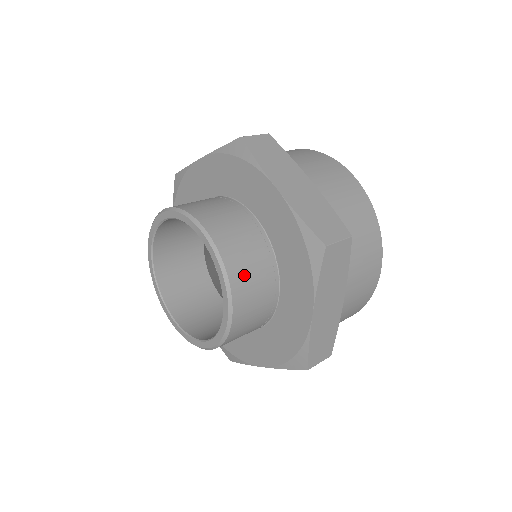
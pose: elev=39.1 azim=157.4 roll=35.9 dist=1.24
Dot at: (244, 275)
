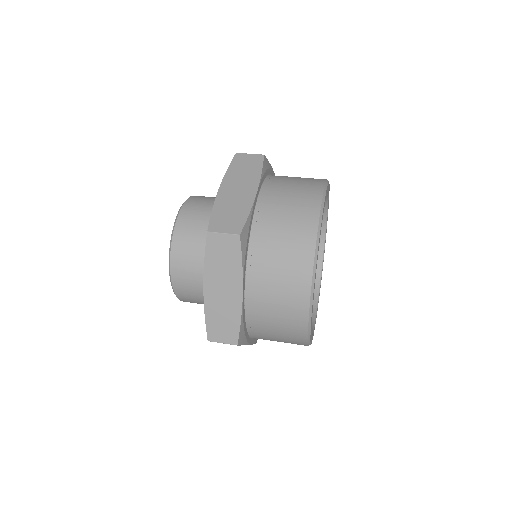
Dot at: (201, 199)
